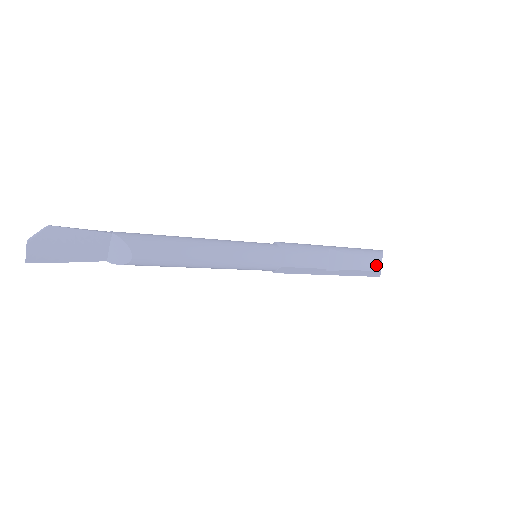
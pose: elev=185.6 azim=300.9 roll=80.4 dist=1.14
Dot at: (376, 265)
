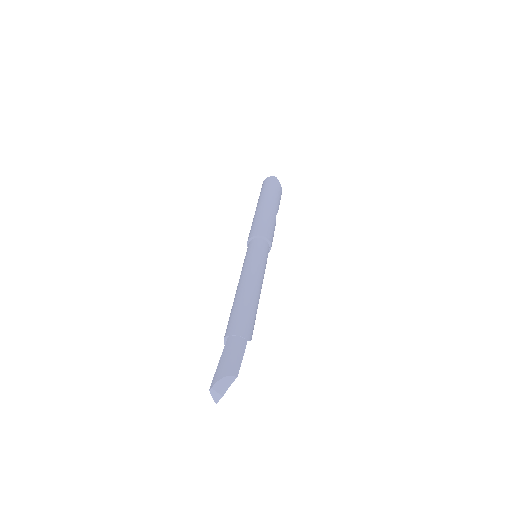
Dot at: occluded
